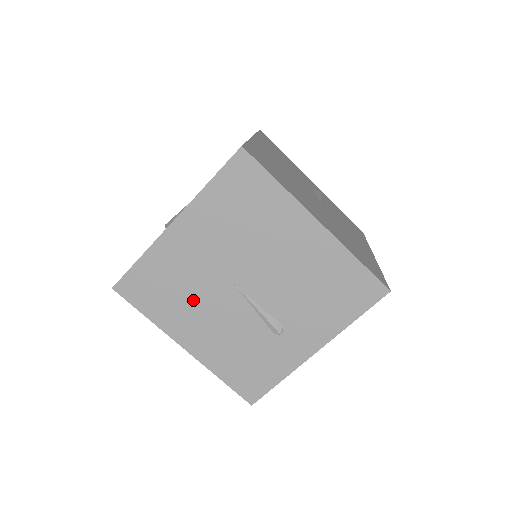
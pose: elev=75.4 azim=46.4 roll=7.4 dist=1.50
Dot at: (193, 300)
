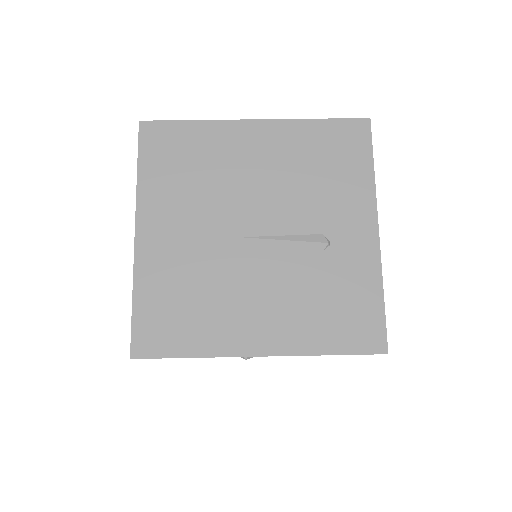
Dot at: (219, 291)
